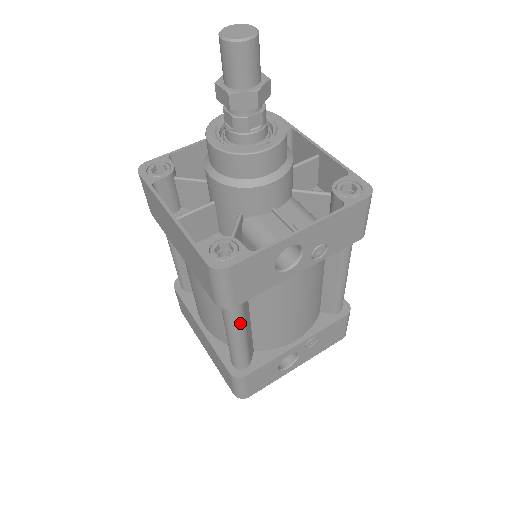
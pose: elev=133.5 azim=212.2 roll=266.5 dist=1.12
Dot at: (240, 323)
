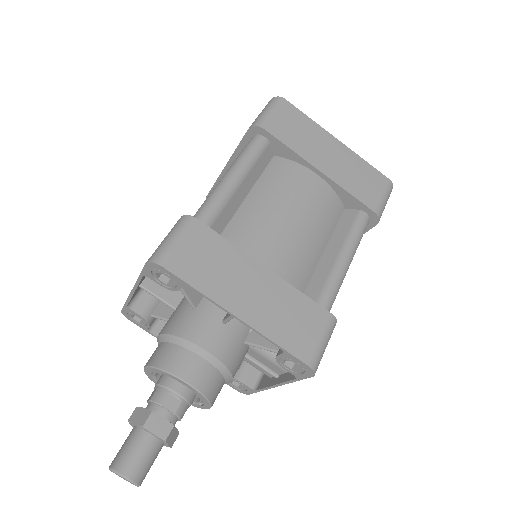
Dot at: occluded
